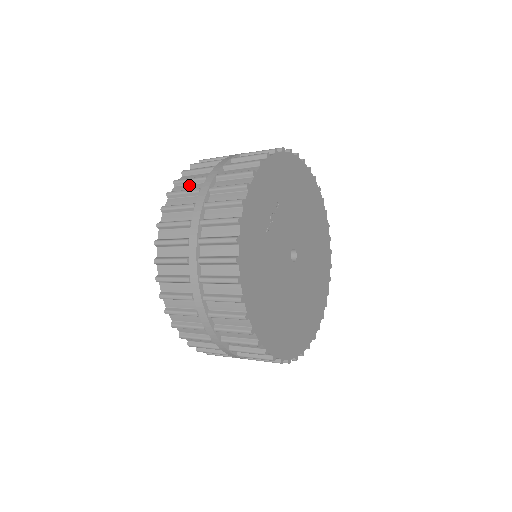
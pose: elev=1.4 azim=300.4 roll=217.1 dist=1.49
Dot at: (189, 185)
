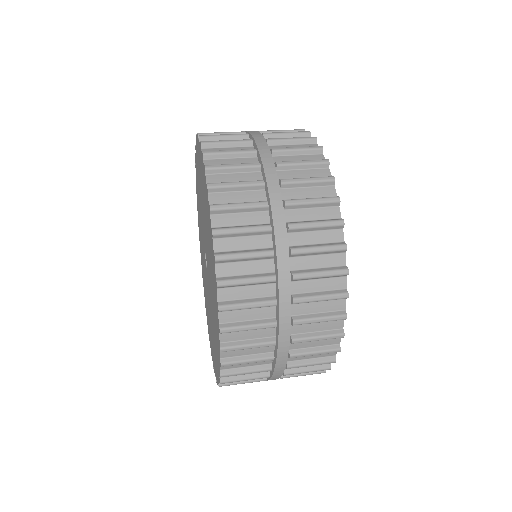
Dot at: (239, 214)
